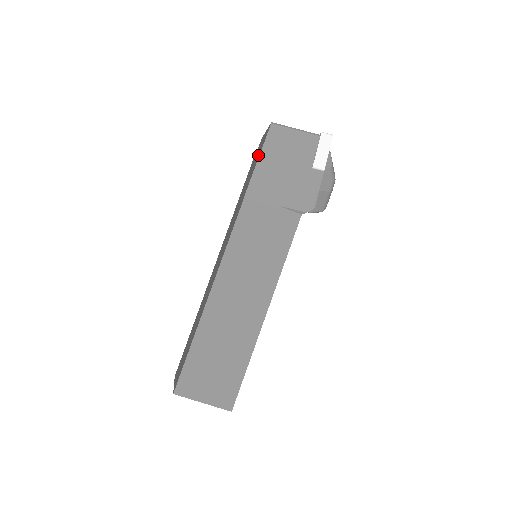
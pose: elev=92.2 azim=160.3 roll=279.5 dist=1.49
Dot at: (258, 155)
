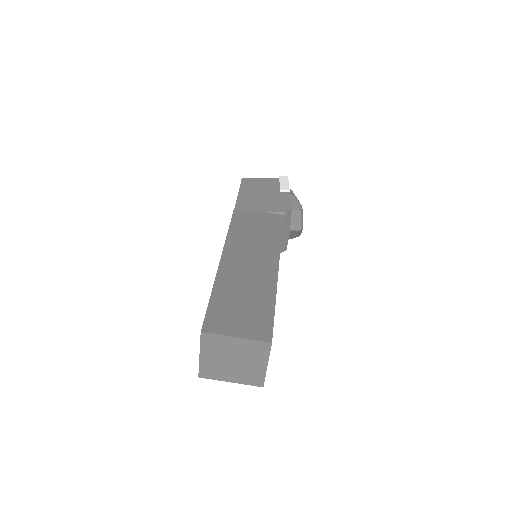
Dot at: occluded
